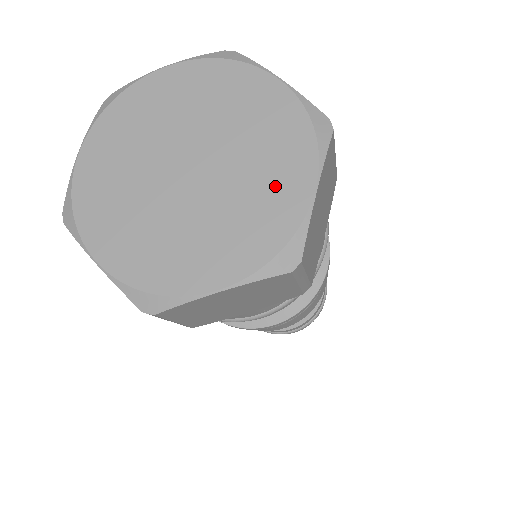
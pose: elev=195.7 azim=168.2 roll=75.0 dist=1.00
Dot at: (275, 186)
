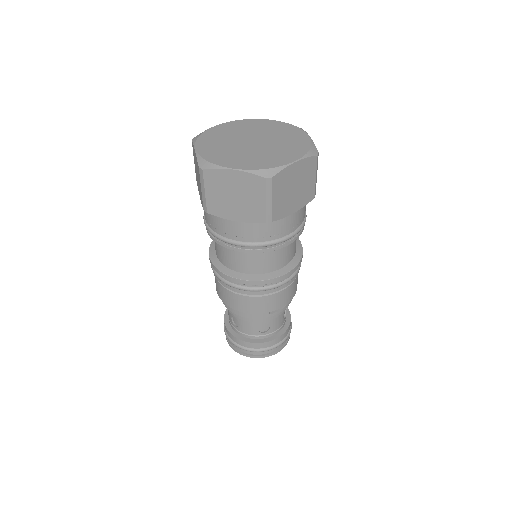
Dot at: (293, 138)
